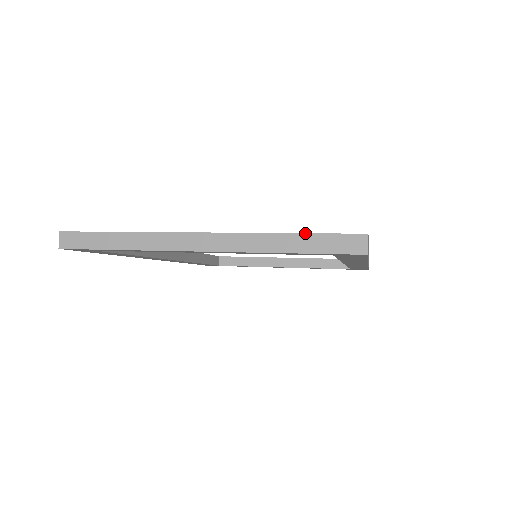
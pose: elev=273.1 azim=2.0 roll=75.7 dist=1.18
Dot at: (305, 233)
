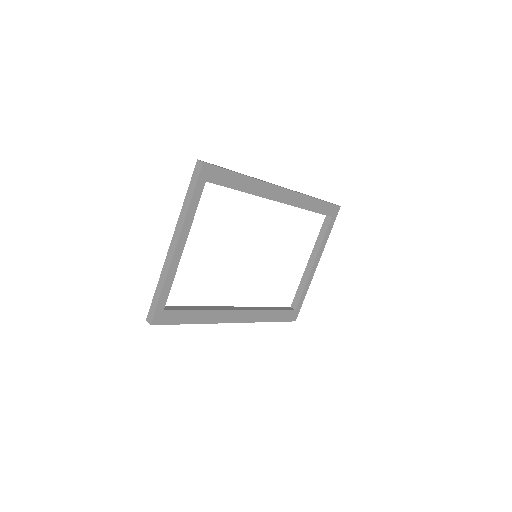
Dot at: (187, 190)
